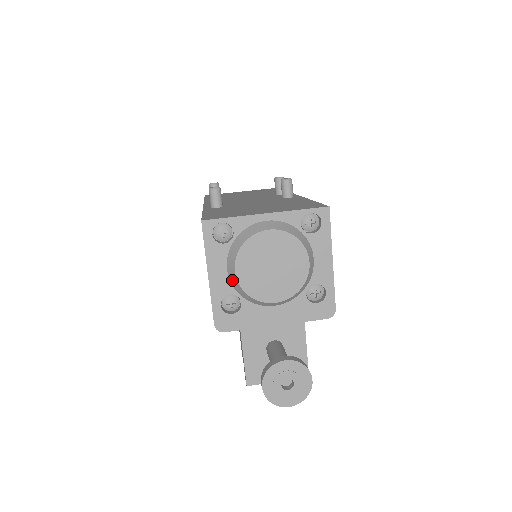
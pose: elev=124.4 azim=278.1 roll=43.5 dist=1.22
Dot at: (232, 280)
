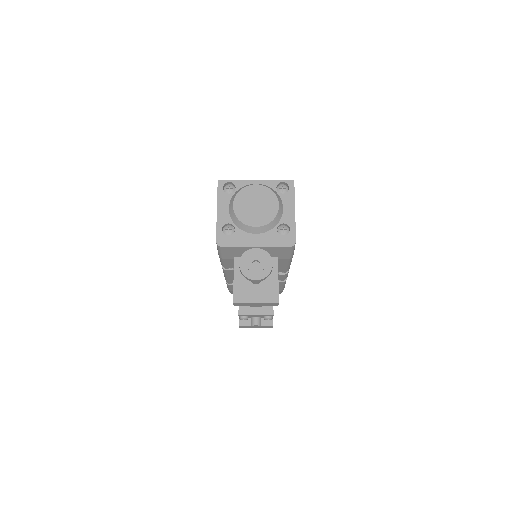
Dot at: (231, 213)
